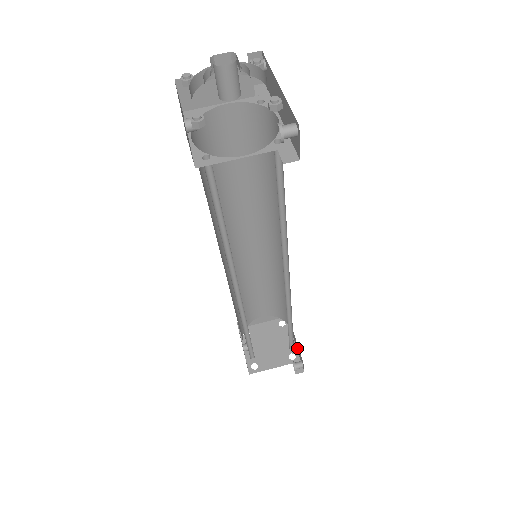
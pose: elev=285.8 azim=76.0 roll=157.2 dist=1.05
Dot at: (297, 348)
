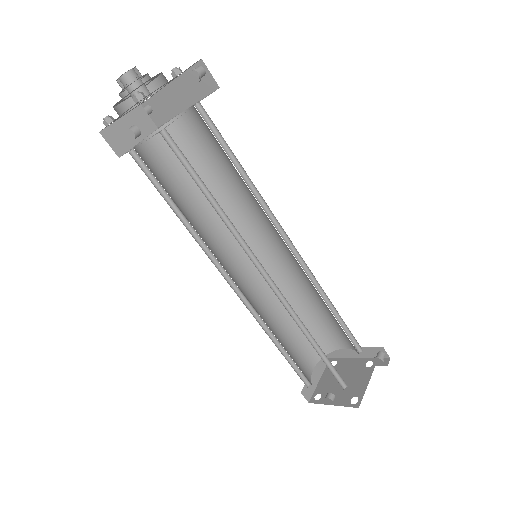
Dot at: (364, 354)
